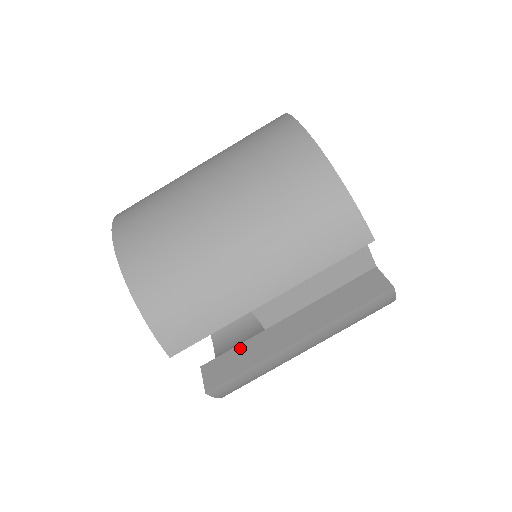
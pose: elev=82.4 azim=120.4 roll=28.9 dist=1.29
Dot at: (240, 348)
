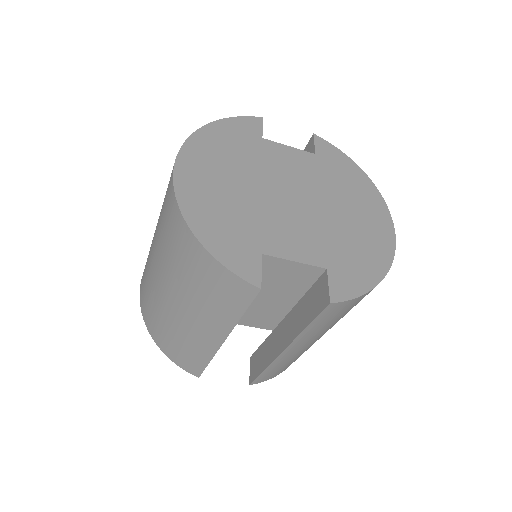
Dot at: (263, 346)
